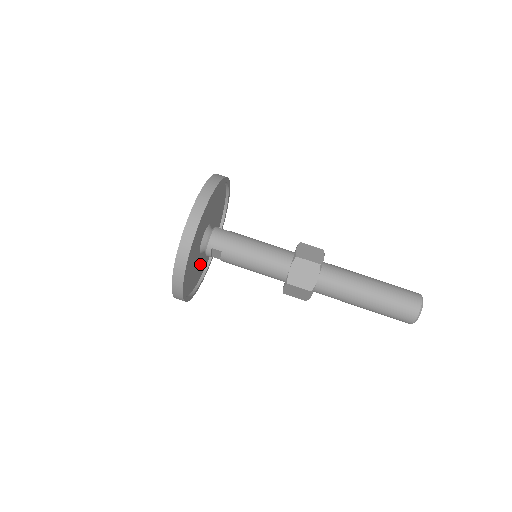
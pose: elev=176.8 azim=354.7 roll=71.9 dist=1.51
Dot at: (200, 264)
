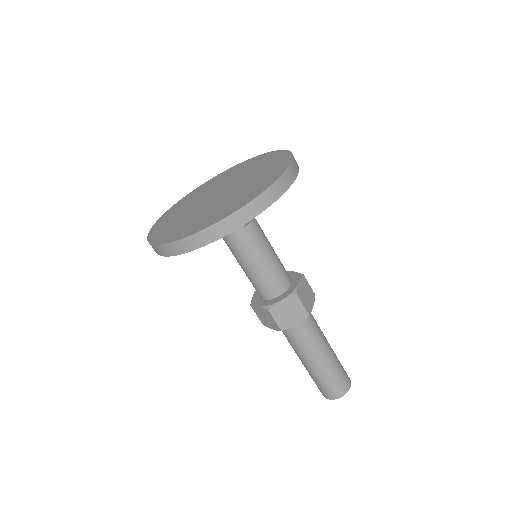
Dot at: occluded
